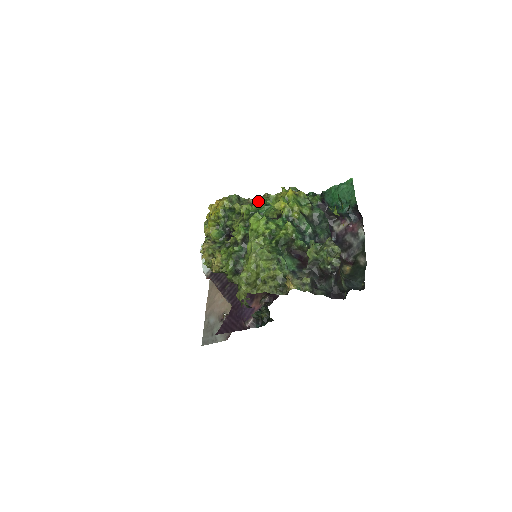
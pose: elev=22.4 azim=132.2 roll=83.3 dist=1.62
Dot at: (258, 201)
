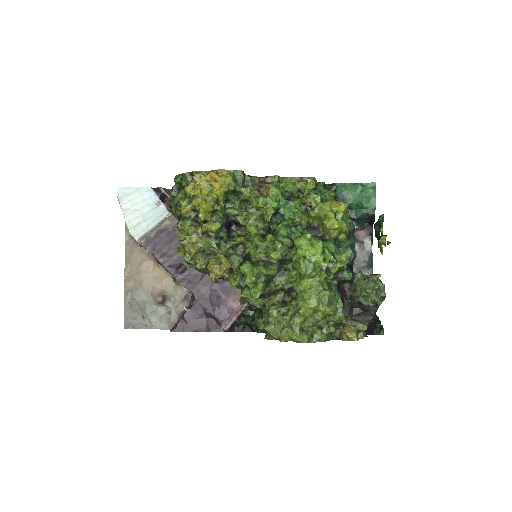
Dot at: (273, 189)
